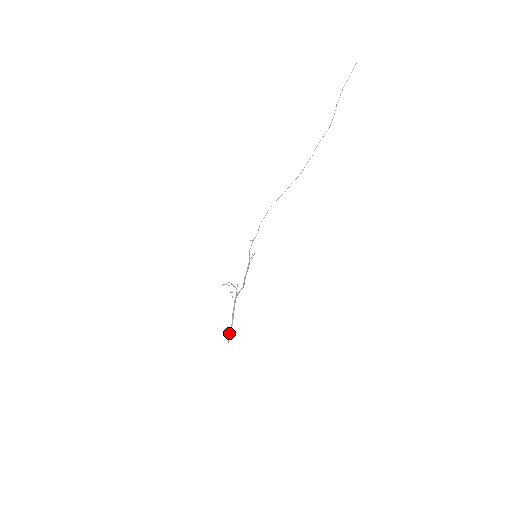
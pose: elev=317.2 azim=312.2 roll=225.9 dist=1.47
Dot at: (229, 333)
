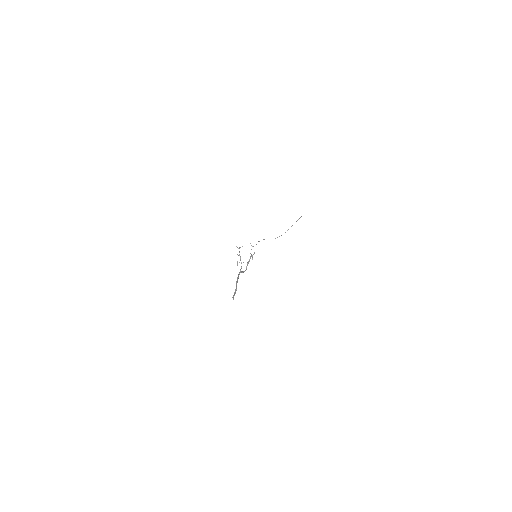
Dot at: (234, 294)
